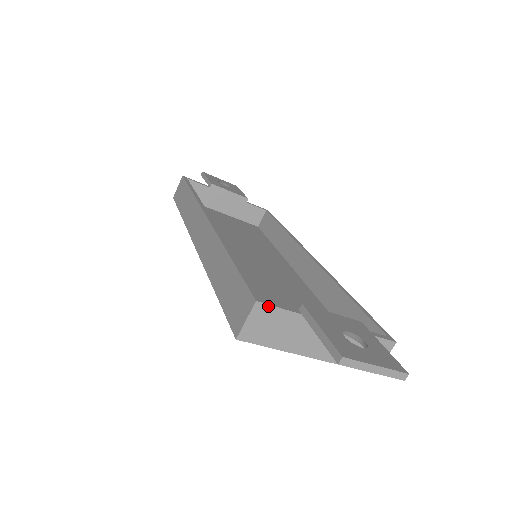
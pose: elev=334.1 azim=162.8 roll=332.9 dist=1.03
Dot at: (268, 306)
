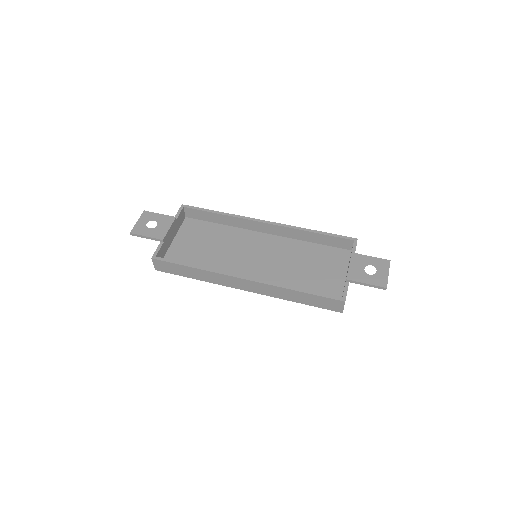
Dot at: occluded
